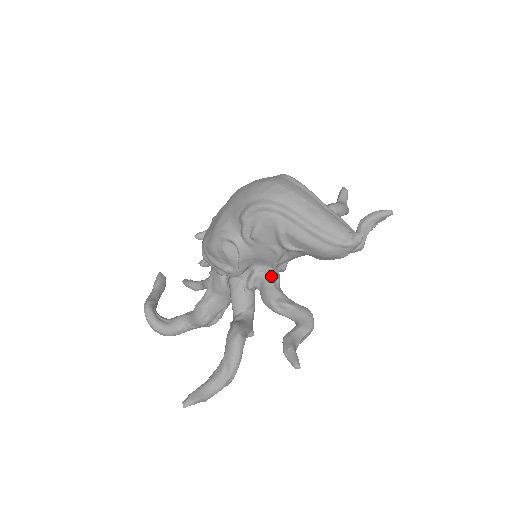
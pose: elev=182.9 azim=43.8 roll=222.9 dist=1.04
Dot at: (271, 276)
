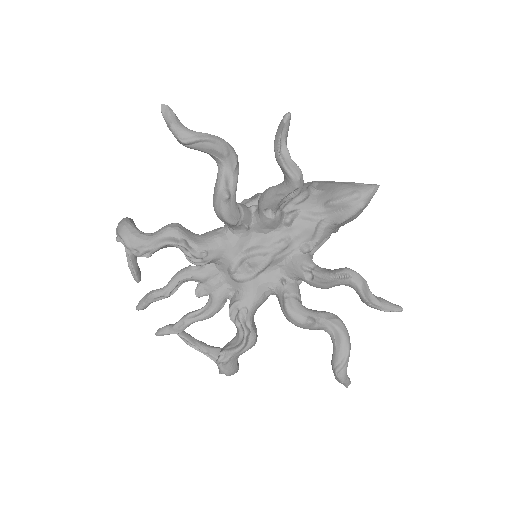
Dot at: occluded
